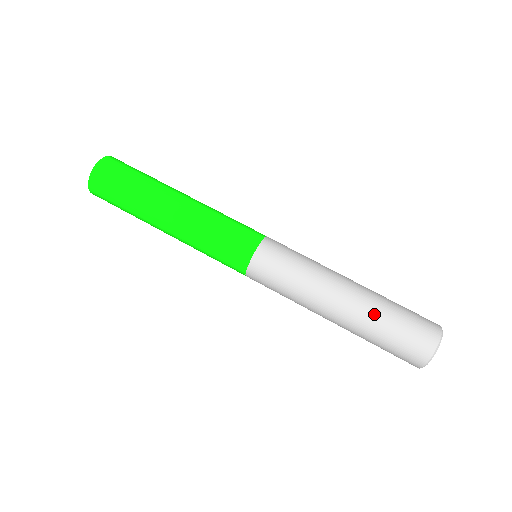
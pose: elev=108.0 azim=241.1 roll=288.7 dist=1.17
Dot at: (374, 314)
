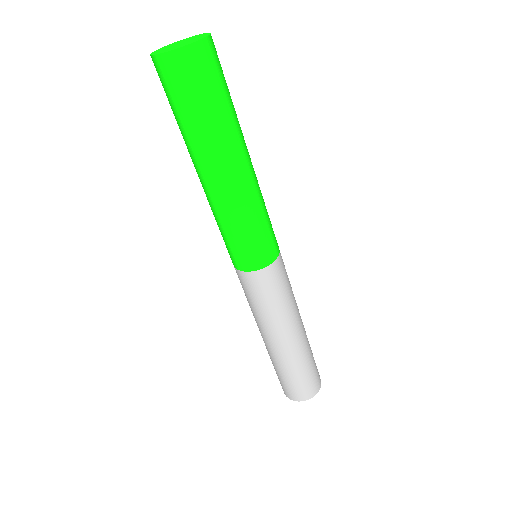
Dot at: (278, 364)
